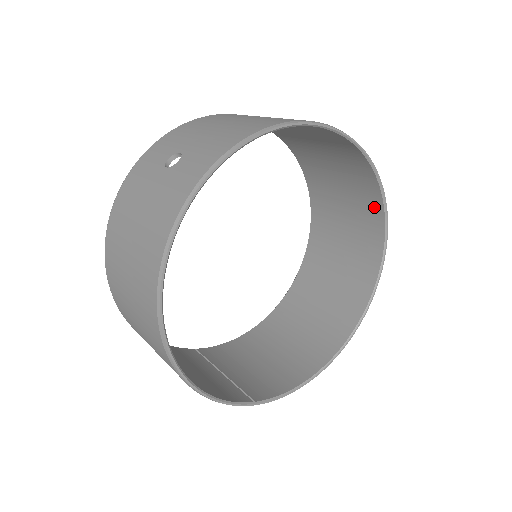
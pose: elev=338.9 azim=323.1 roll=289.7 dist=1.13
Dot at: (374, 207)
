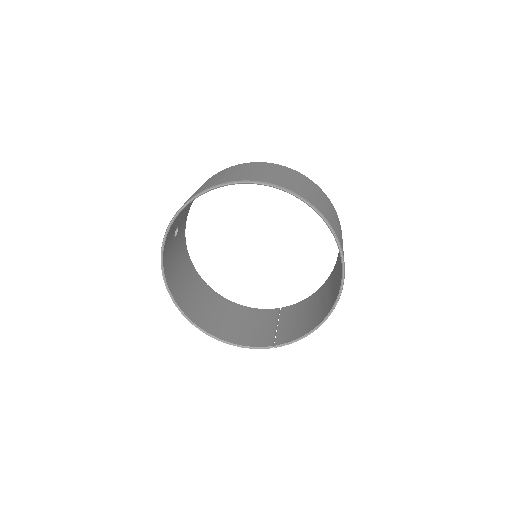
Dot at: occluded
